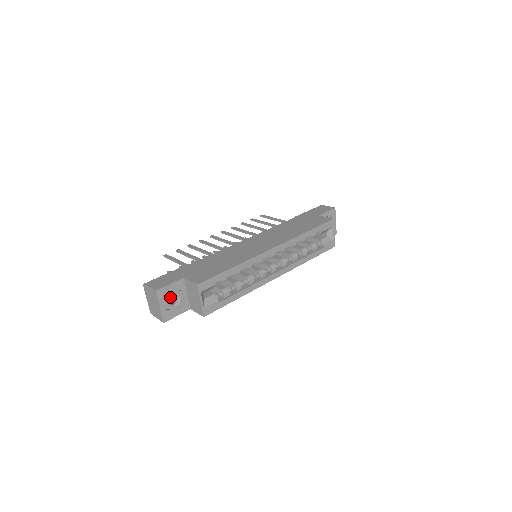
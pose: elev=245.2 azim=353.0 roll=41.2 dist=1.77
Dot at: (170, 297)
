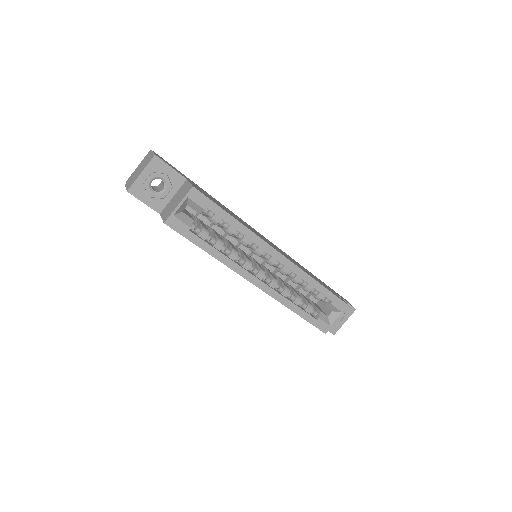
Dot at: (156, 187)
